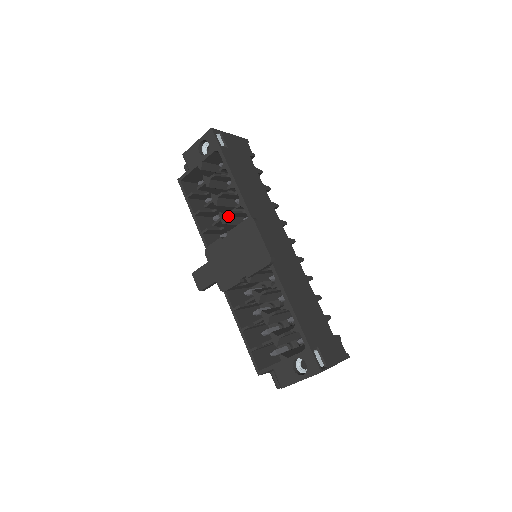
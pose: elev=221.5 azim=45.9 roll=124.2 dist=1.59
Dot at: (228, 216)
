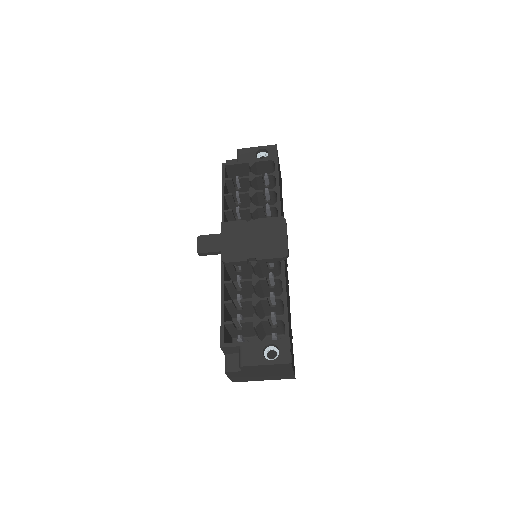
Dot at: (257, 210)
